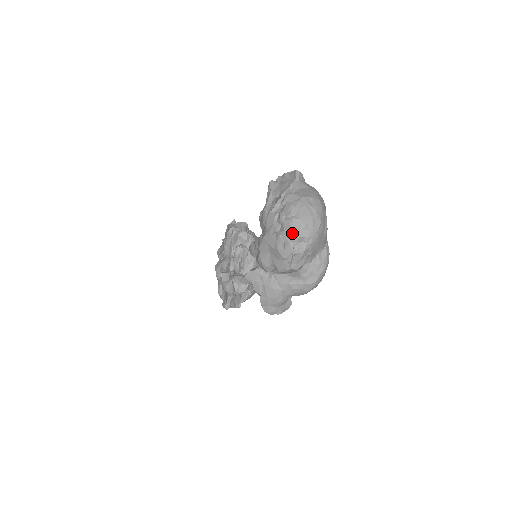
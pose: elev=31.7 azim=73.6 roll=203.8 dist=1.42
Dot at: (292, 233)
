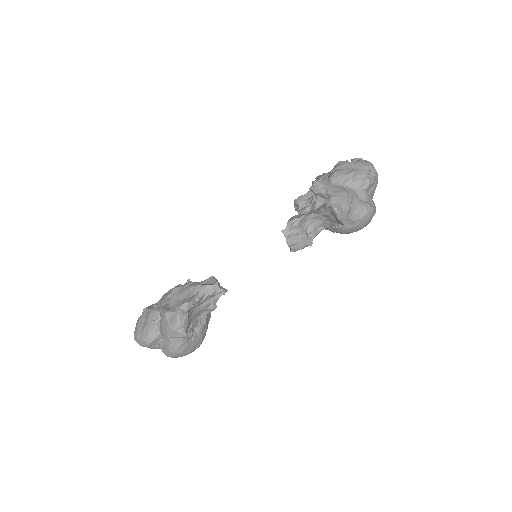
Dot at: occluded
